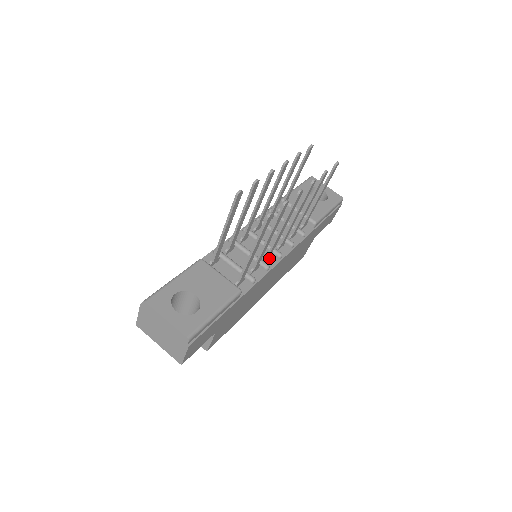
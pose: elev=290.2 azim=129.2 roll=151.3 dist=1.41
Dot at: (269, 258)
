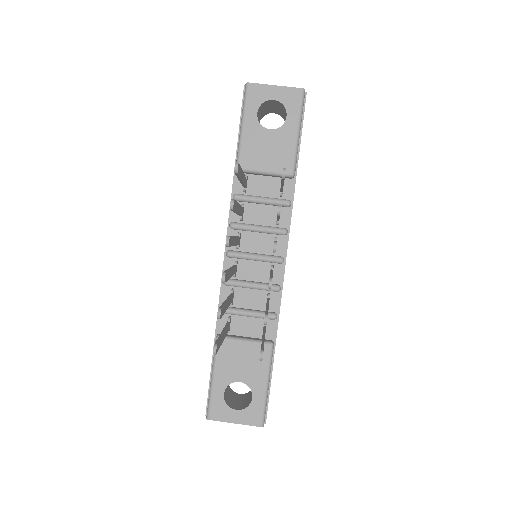
Dot at: (273, 271)
